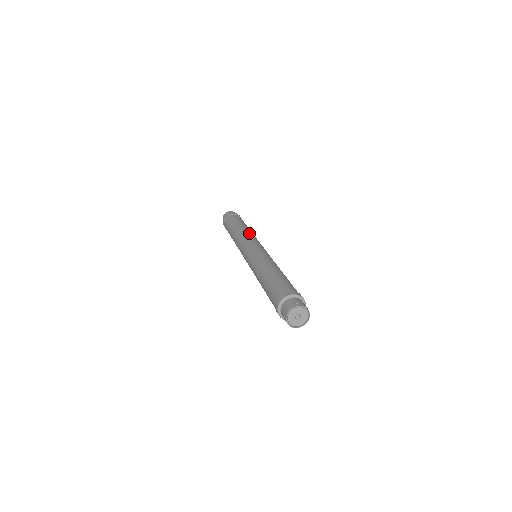
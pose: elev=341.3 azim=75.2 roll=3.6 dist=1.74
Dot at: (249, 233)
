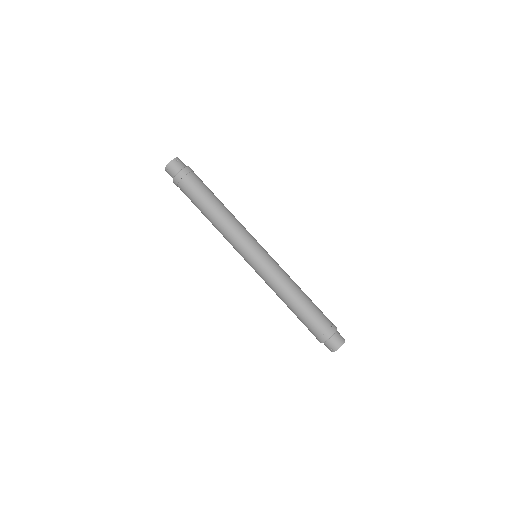
Dot at: (237, 222)
